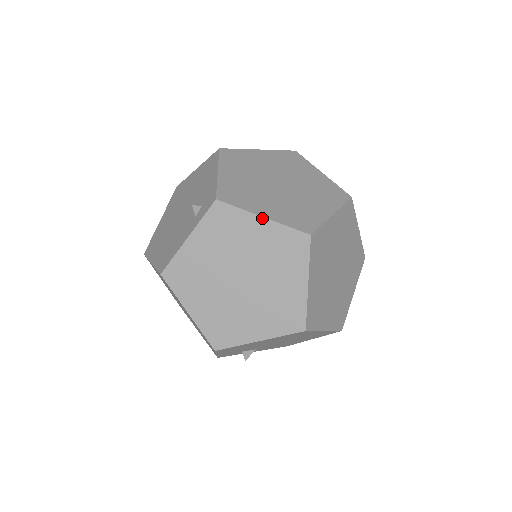
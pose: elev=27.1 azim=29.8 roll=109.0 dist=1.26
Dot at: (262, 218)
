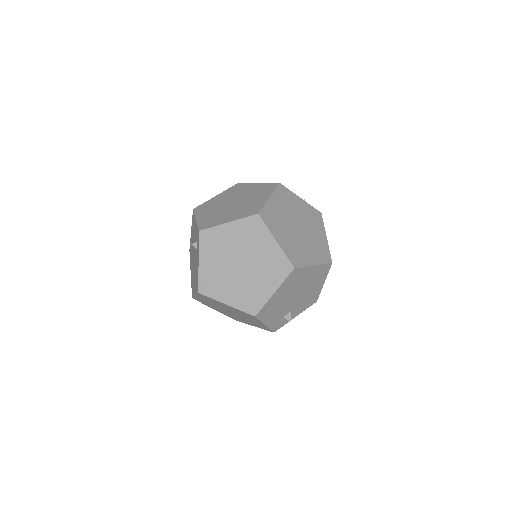
Dot at: (228, 223)
